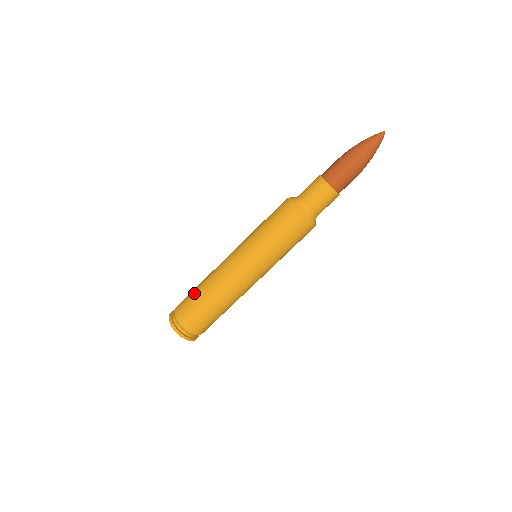
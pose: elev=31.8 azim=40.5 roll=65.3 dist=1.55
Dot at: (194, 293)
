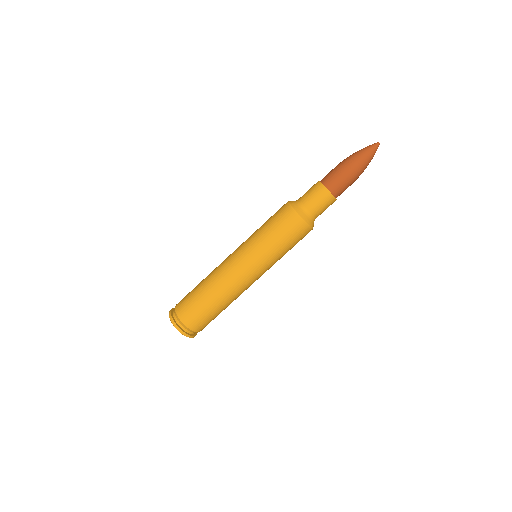
Dot at: occluded
